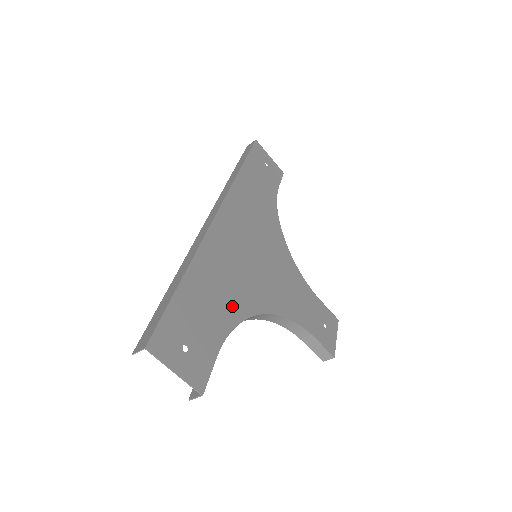
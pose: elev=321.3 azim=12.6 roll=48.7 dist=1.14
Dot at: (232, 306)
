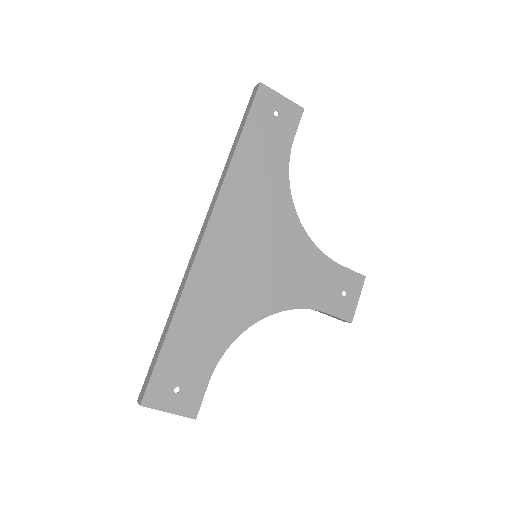
Dot at: (224, 329)
